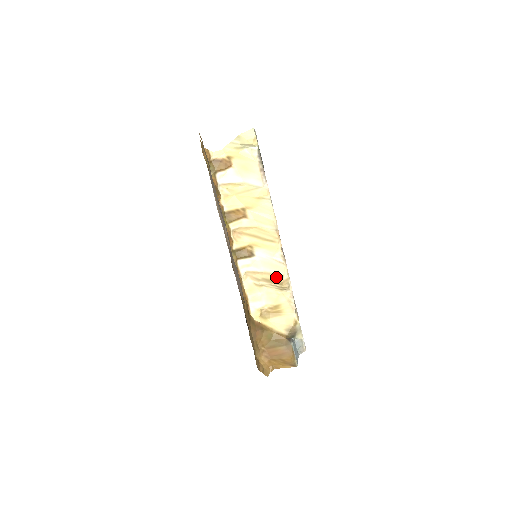
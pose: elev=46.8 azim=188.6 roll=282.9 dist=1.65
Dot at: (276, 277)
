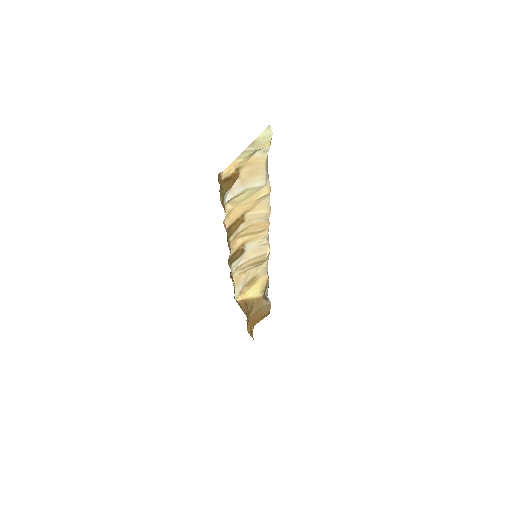
Dot at: (260, 258)
